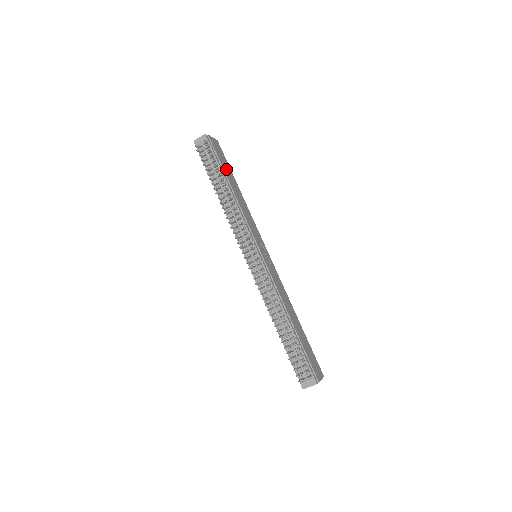
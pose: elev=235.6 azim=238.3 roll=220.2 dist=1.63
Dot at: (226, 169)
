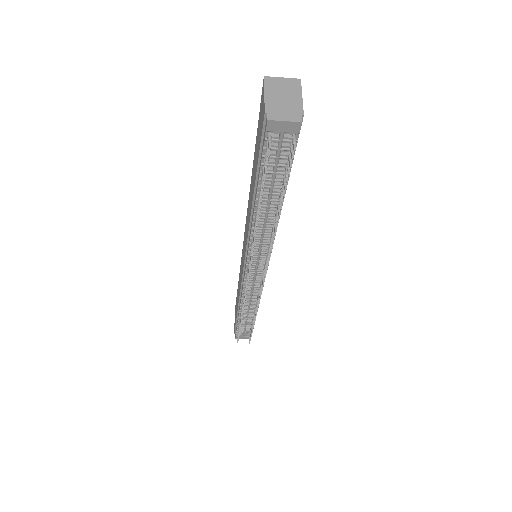
Dot at: occluded
